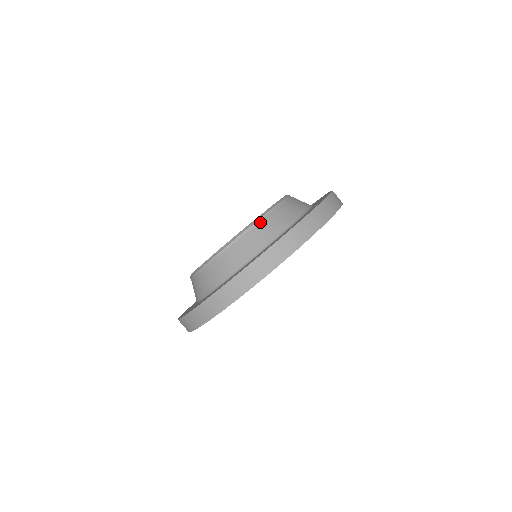
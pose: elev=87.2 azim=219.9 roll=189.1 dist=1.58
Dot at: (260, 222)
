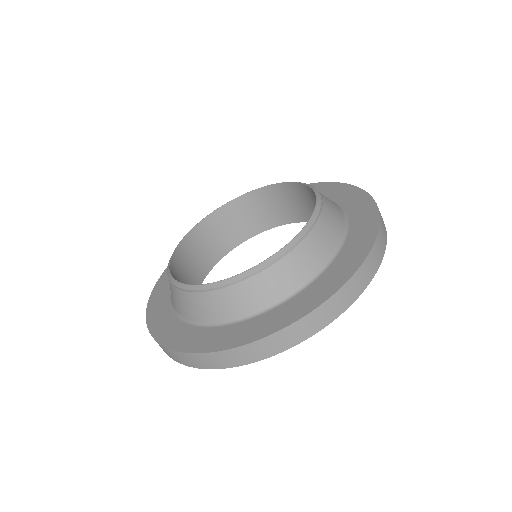
Dot at: (323, 208)
